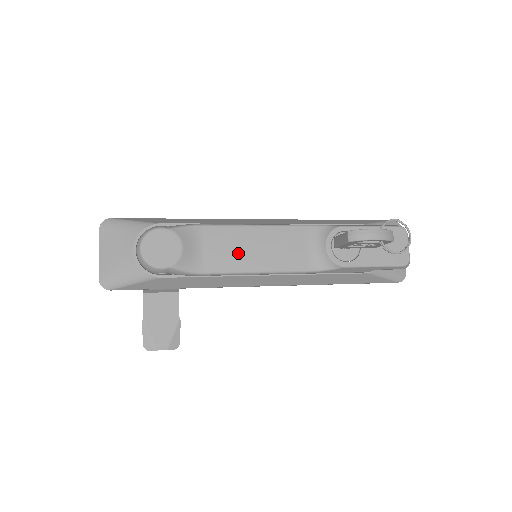
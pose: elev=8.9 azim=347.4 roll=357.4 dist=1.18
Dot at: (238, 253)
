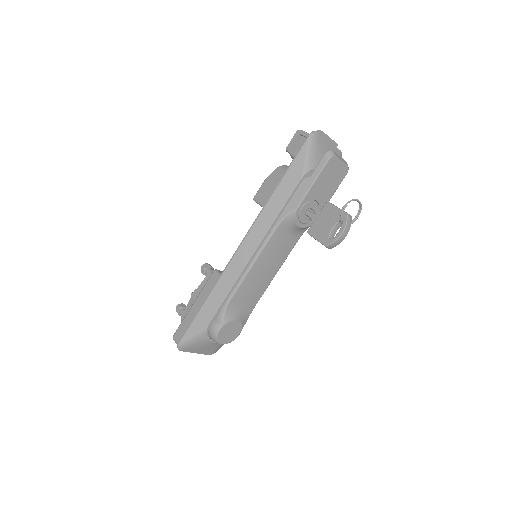
Dot at: (259, 284)
